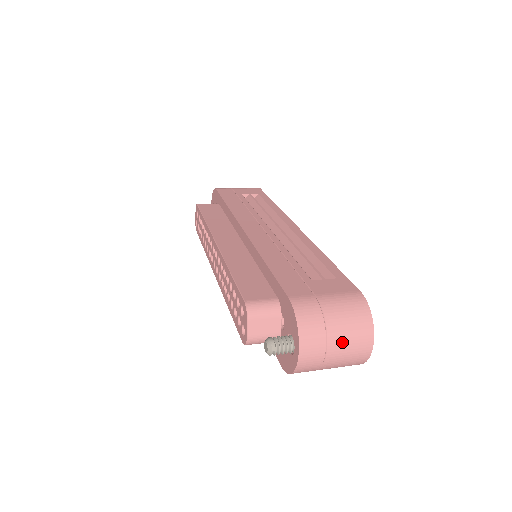
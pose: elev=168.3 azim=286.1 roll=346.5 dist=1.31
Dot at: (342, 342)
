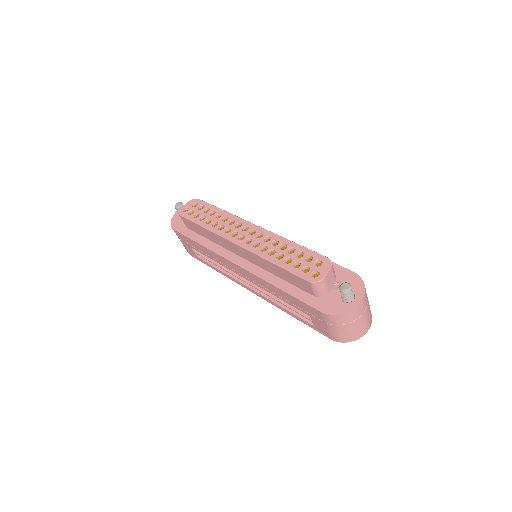
Dot at: (367, 314)
